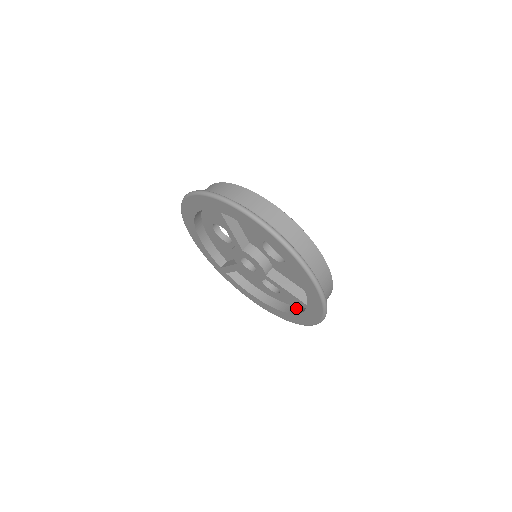
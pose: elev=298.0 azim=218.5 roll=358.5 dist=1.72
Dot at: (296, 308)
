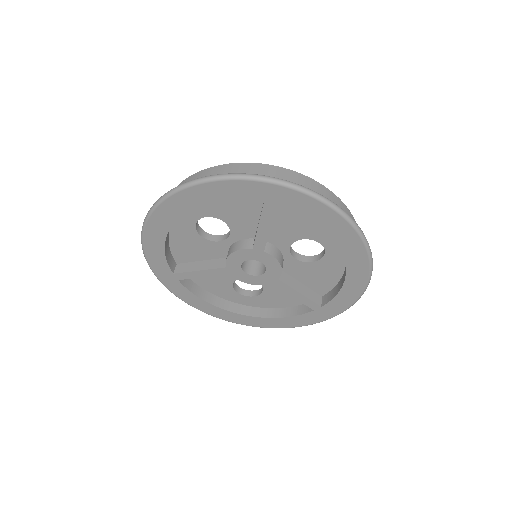
Dot at: (277, 311)
